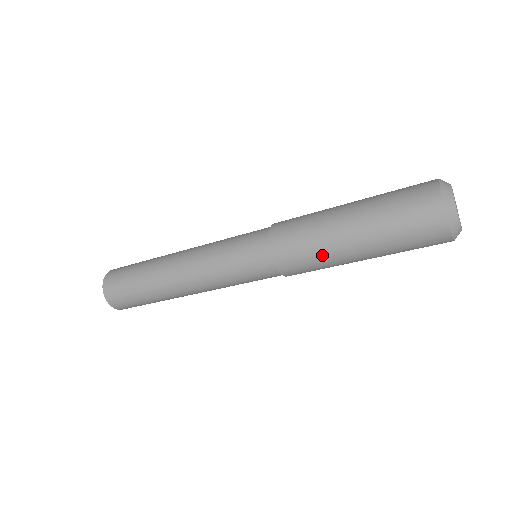
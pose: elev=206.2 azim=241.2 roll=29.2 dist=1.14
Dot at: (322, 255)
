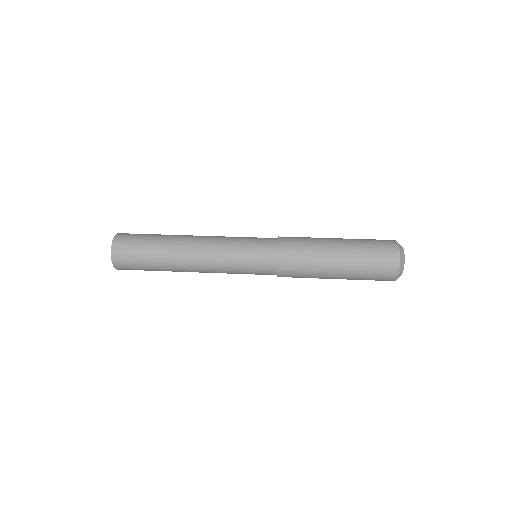
Dot at: (313, 270)
